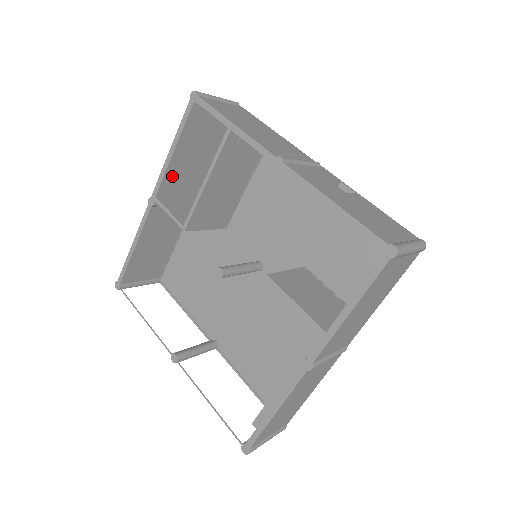
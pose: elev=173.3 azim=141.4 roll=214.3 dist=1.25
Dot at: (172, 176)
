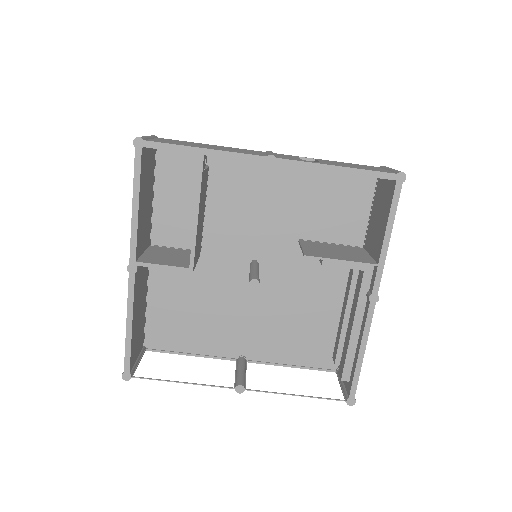
Dot at: (139, 233)
